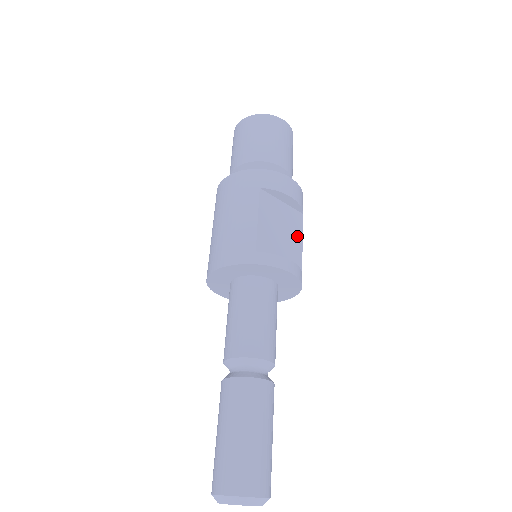
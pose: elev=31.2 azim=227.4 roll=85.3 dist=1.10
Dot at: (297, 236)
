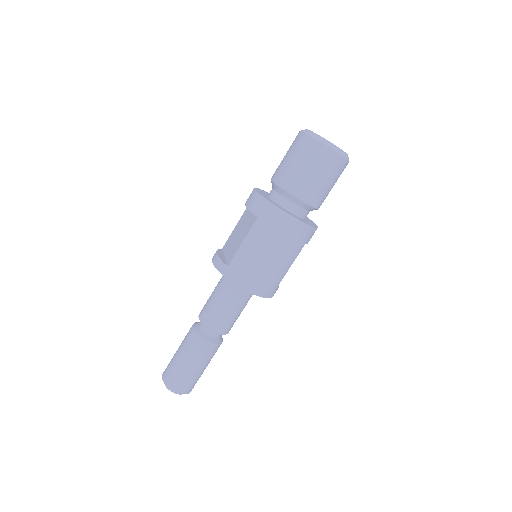
Dot at: occluded
